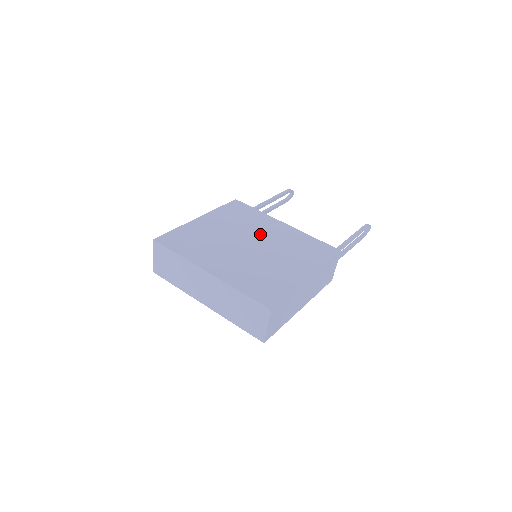
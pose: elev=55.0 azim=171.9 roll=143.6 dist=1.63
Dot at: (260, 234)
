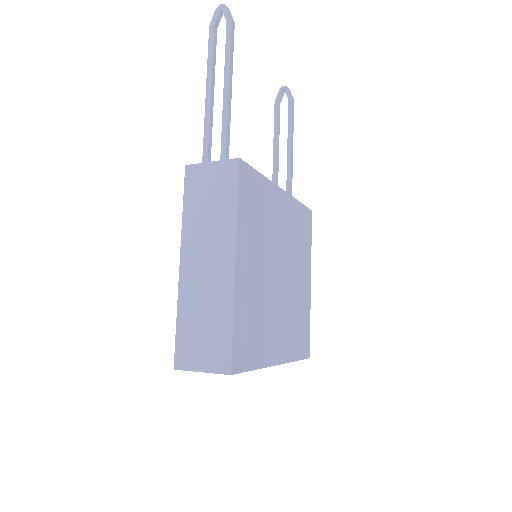
Dot at: (279, 241)
